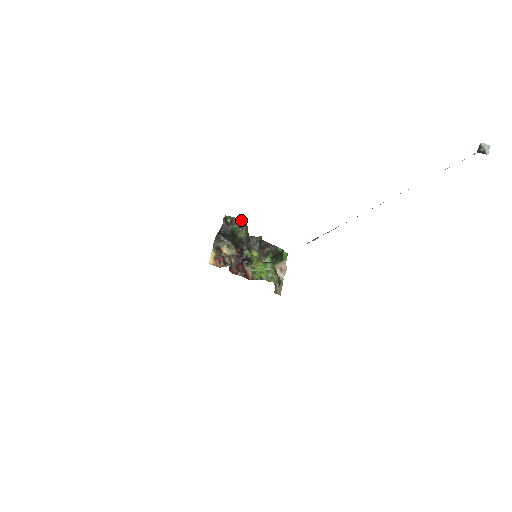
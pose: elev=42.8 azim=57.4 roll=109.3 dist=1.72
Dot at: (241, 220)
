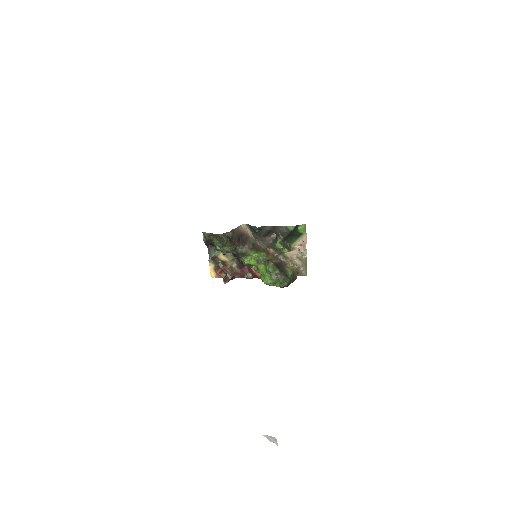
Dot at: (217, 234)
